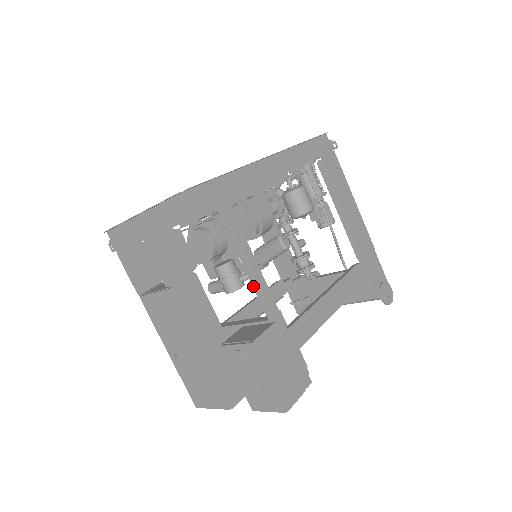
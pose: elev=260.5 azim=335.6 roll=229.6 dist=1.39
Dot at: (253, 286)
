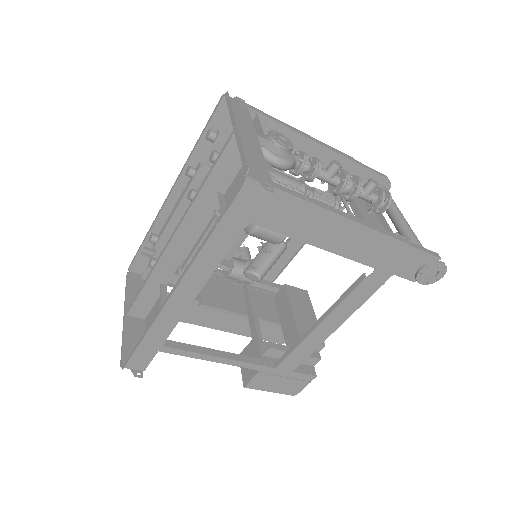
Dot at: occluded
